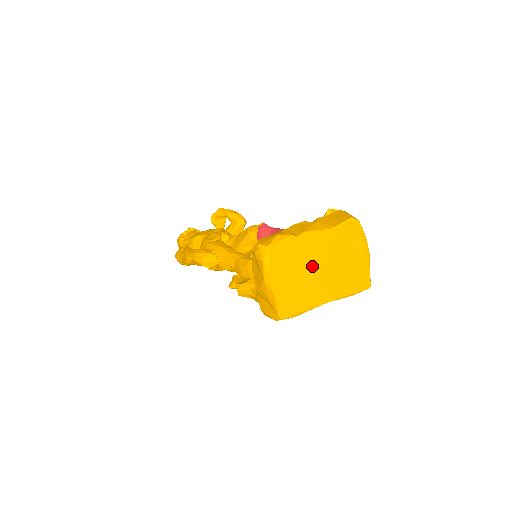
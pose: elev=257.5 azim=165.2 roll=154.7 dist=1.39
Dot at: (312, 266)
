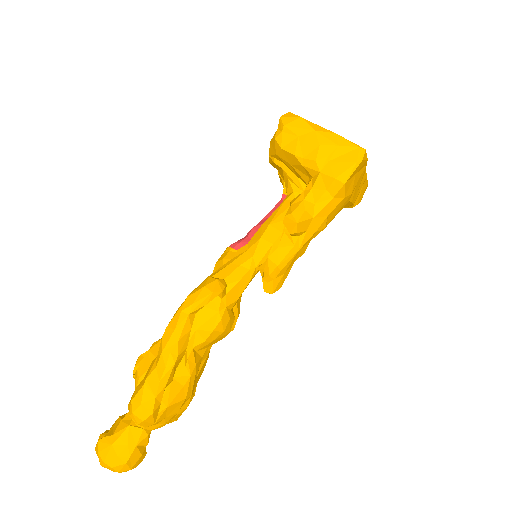
Dot at: occluded
